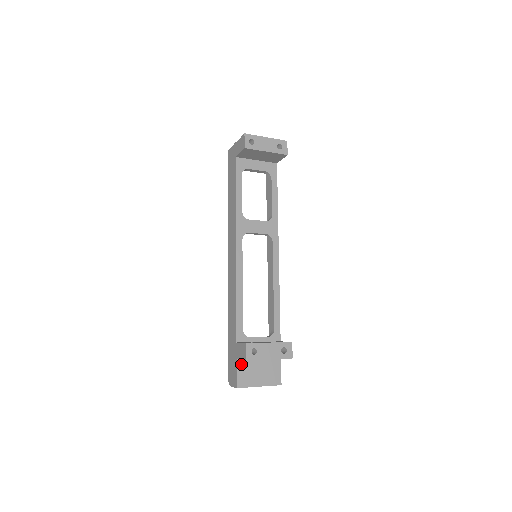
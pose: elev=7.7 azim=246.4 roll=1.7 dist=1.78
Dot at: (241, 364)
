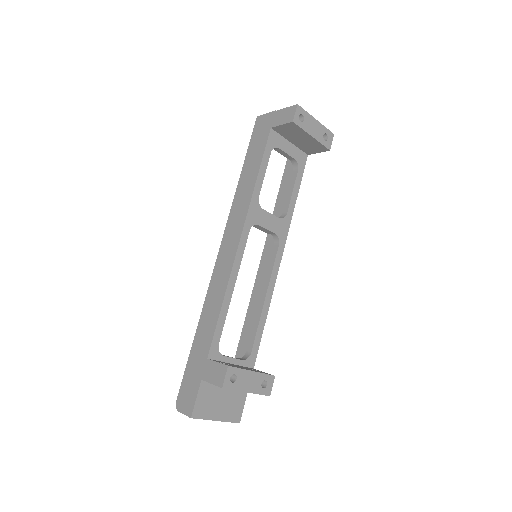
Dot at: (204, 388)
